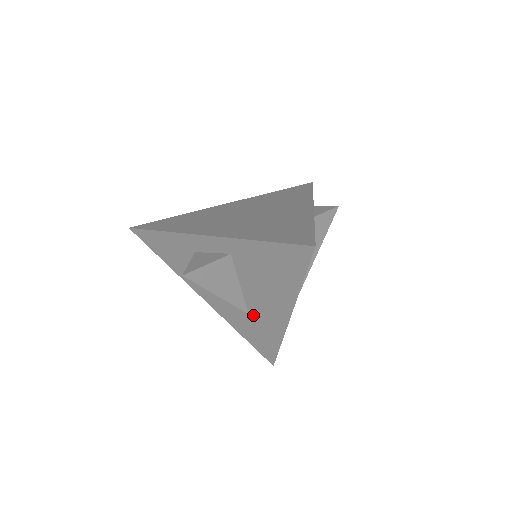
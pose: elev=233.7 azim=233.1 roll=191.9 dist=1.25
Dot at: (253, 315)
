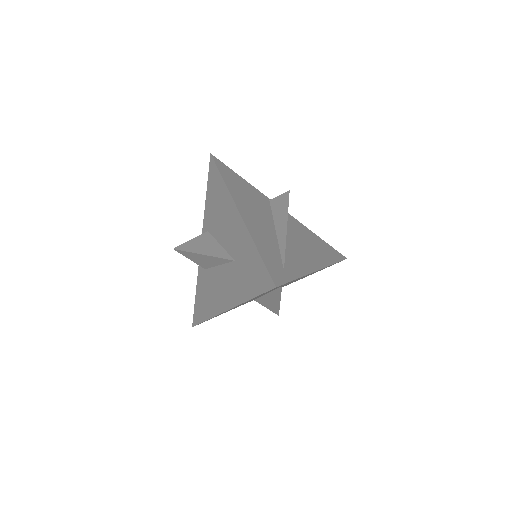
Dot at: (236, 256)
